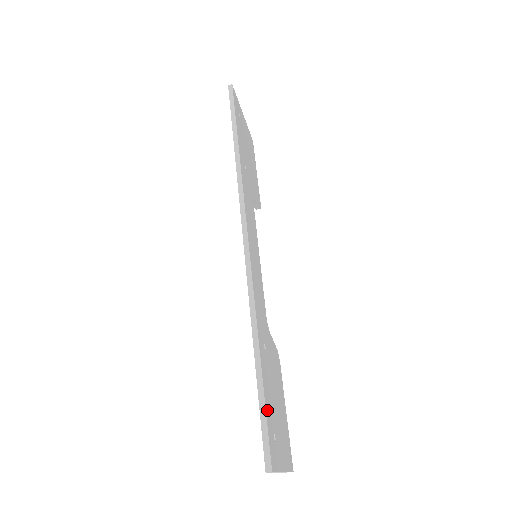
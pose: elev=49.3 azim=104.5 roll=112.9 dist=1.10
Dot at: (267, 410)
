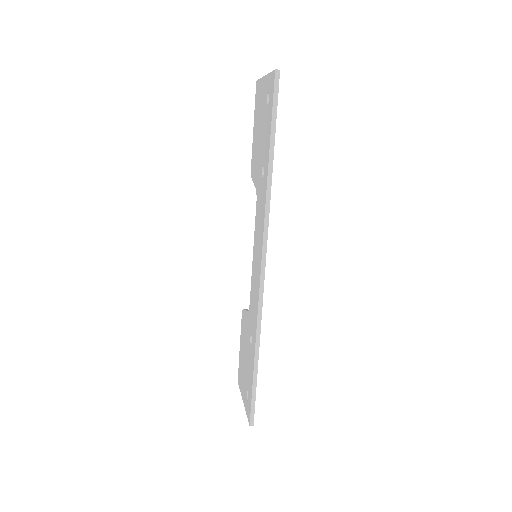
Dot at: (255, 390)
